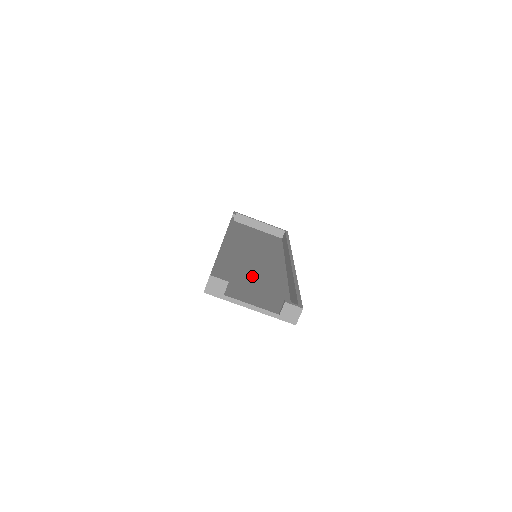
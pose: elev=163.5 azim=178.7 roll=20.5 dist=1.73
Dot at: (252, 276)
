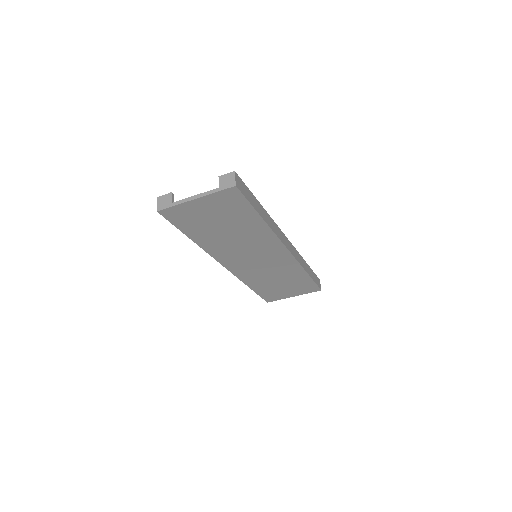
Dot at: occluded
